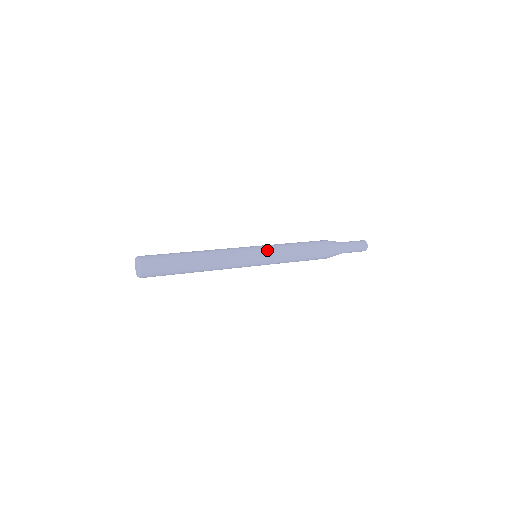
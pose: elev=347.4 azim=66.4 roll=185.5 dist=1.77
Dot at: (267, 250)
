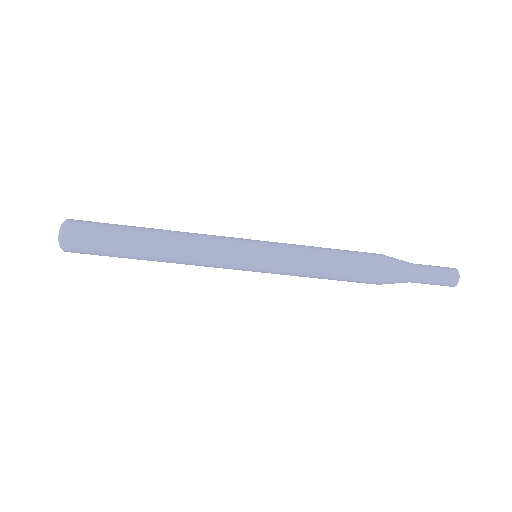
Dot at: (272, 244)
